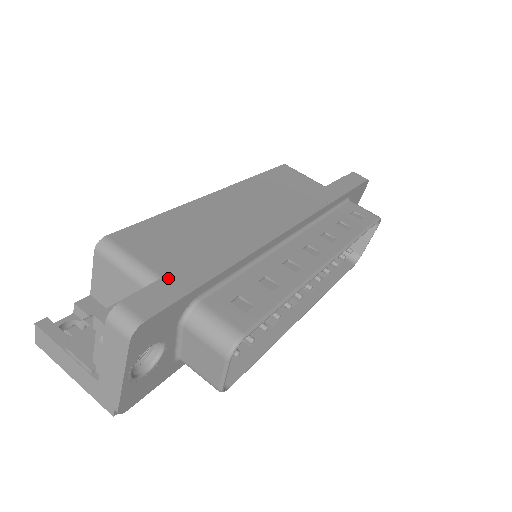
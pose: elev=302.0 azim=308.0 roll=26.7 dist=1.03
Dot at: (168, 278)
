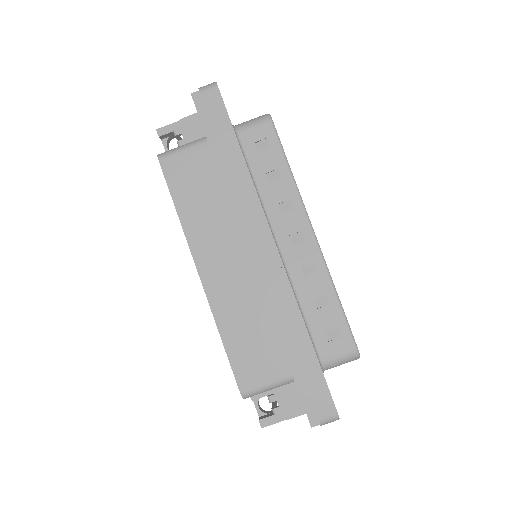
Dot at: (307, 382)
